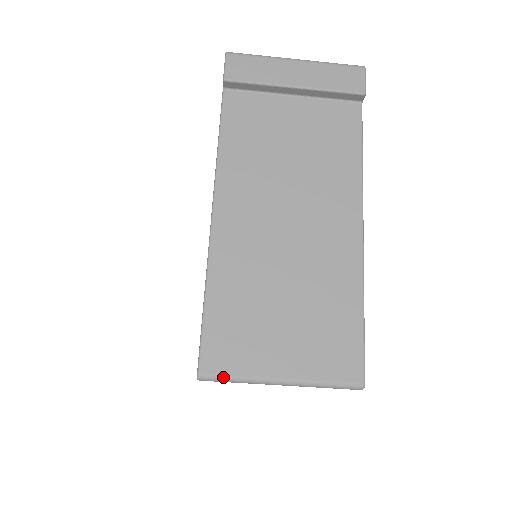
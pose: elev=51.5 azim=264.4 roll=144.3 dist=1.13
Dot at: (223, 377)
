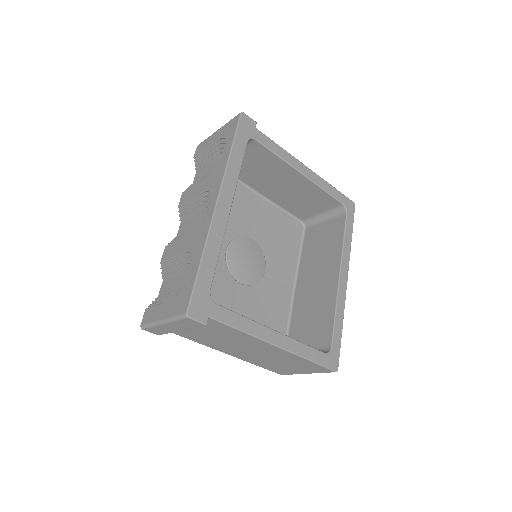
Dot at: occluded
